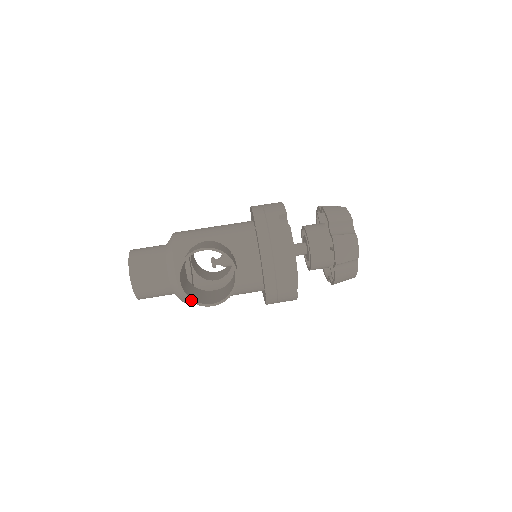
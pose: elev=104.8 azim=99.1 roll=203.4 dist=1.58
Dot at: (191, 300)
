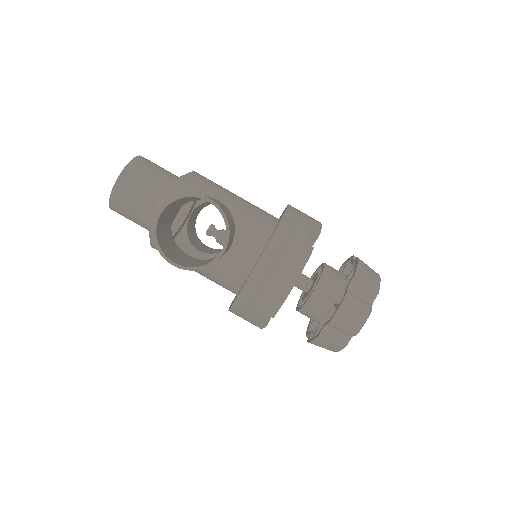
Dot at: (156, 242)
